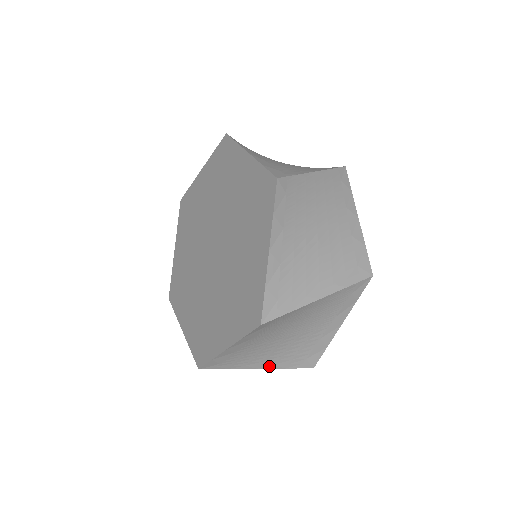
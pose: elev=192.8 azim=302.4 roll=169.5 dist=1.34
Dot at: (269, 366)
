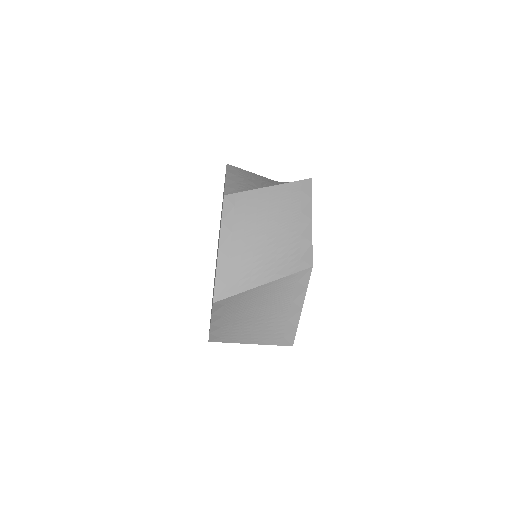
Dot at: (272, 278)
